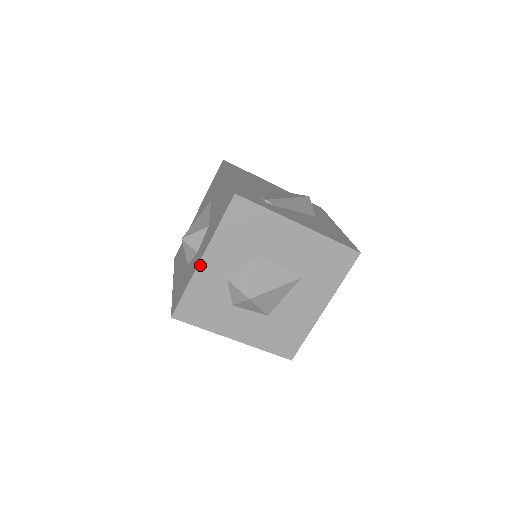
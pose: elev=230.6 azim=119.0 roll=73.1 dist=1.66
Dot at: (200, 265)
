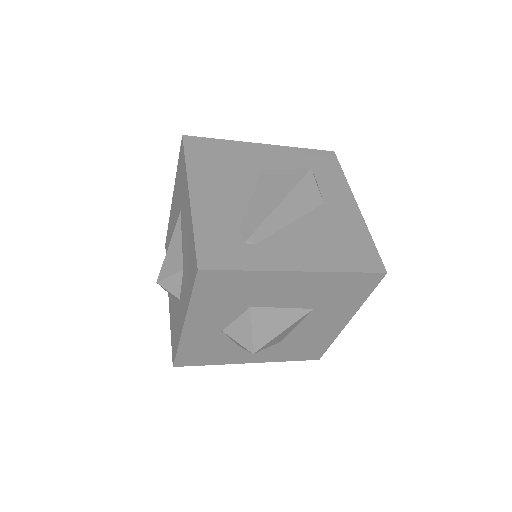
Dot at: (185, 330)
